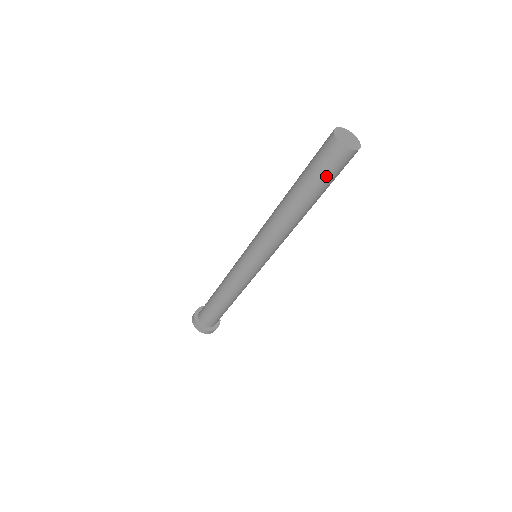
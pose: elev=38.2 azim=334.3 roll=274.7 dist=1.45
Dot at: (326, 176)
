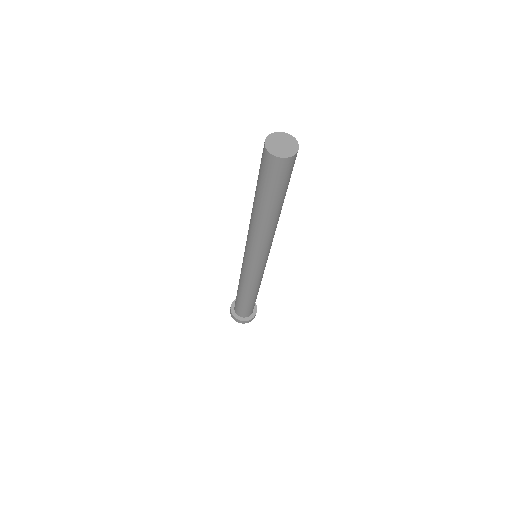
Dot at: (281, 185)
